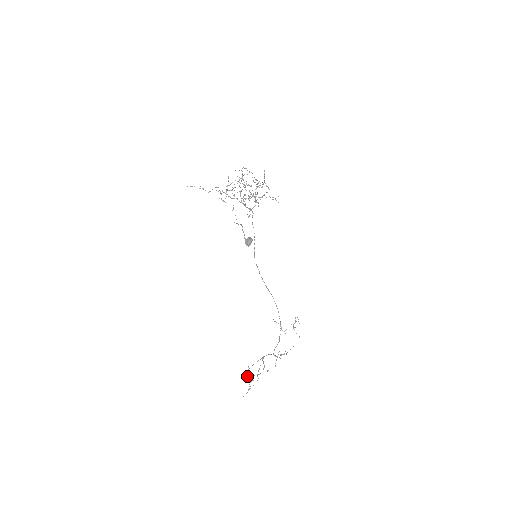
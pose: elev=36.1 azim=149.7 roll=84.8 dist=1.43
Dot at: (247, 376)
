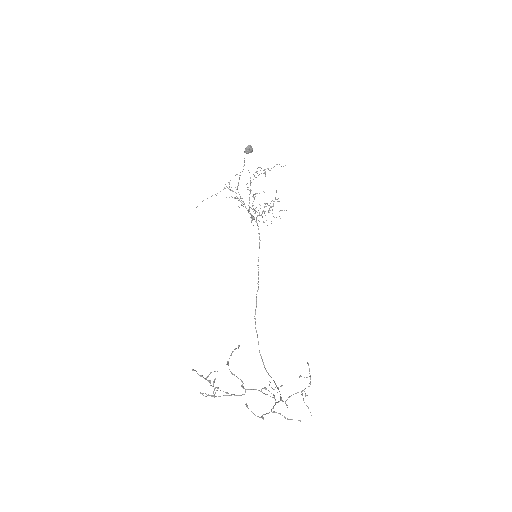
Dot at: (208, 394)
